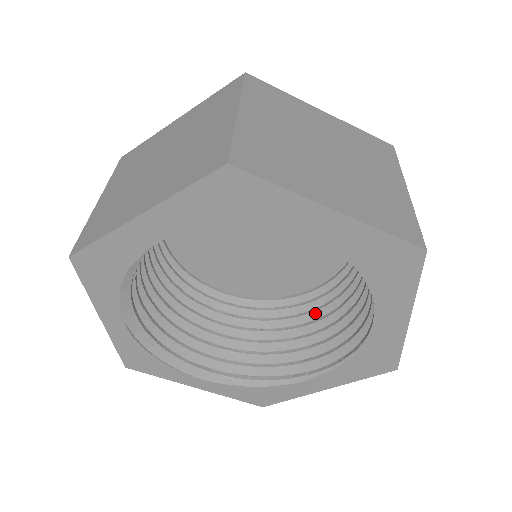
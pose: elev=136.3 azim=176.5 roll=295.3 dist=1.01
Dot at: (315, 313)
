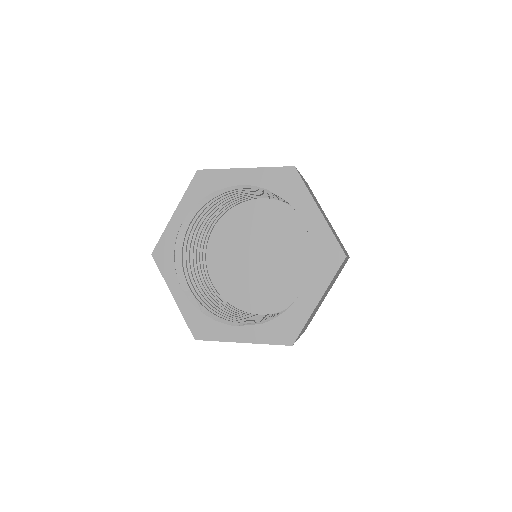
Dot at: occluded
